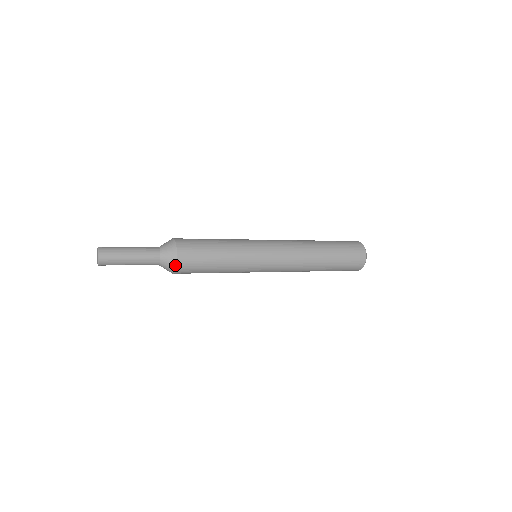
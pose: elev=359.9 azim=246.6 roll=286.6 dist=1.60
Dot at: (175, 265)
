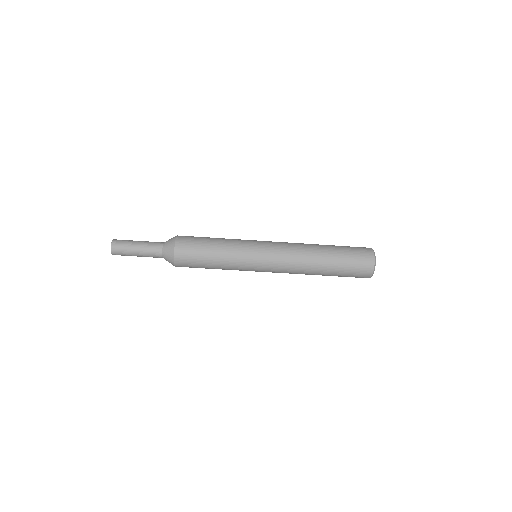
Dot at: (173, 252)
